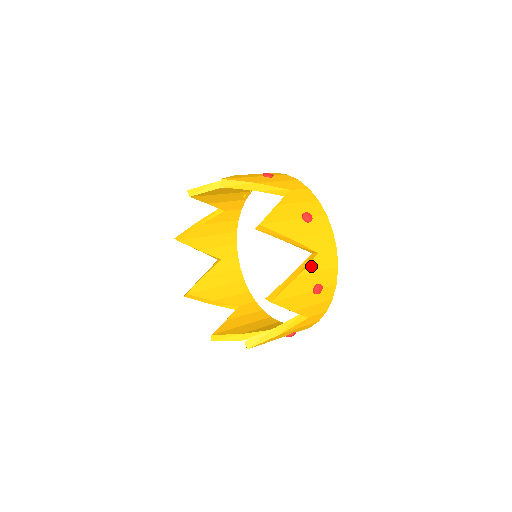
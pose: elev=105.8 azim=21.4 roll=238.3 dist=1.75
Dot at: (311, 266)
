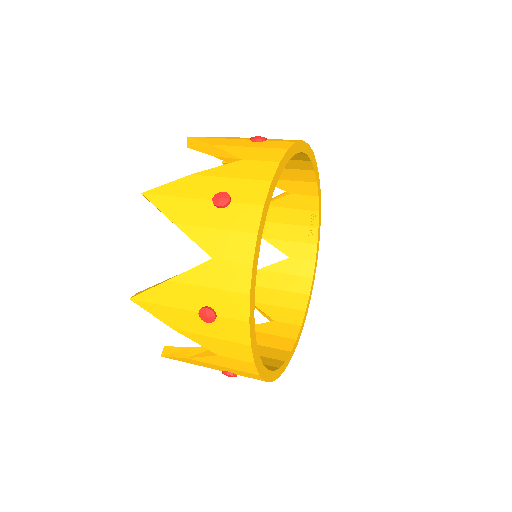
Dot at: (222, 170)
